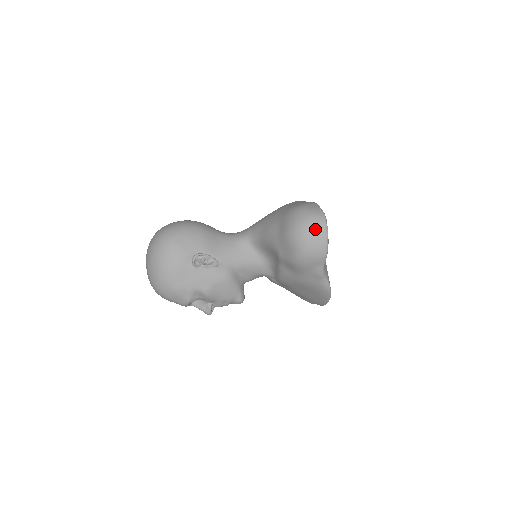
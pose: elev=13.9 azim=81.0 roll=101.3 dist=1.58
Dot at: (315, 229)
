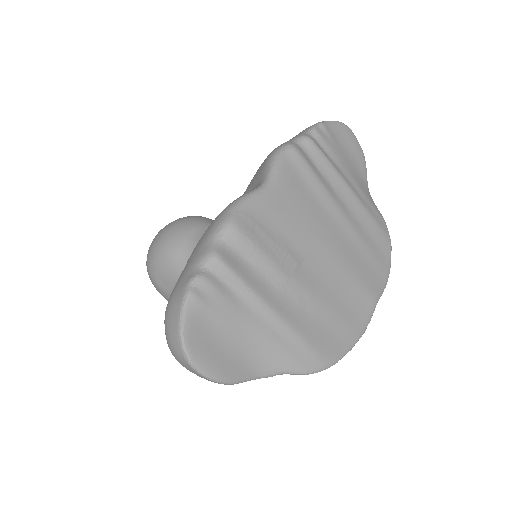
Dot at: (183, 365)
